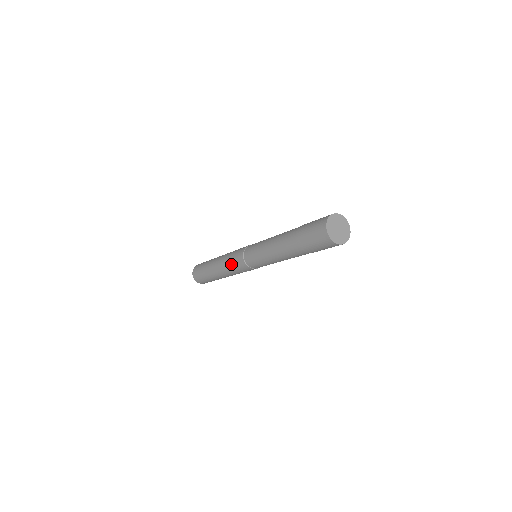
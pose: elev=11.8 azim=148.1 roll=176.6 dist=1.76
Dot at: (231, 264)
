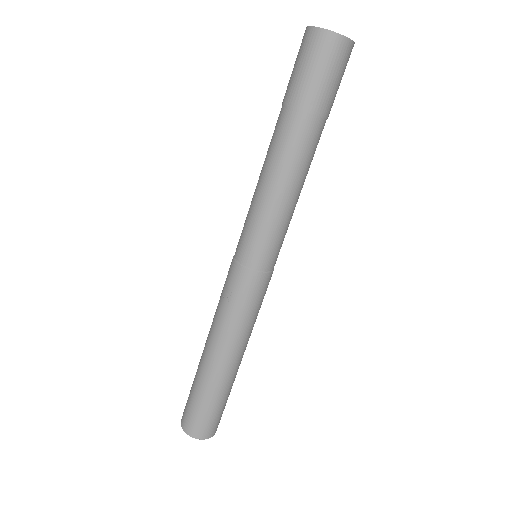
Dot at: occluded
